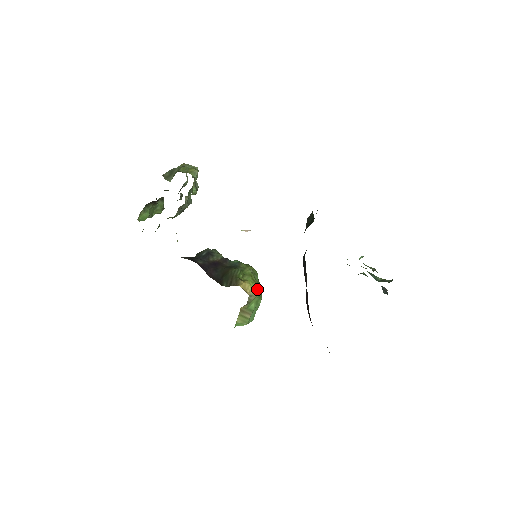
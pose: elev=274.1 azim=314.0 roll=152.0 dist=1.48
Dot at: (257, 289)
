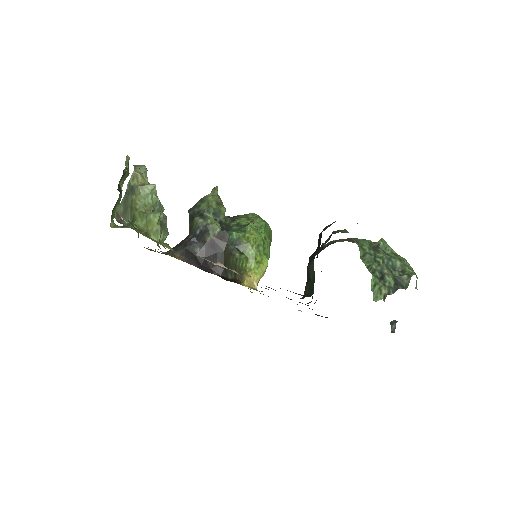
Dot at: (264, 271)
